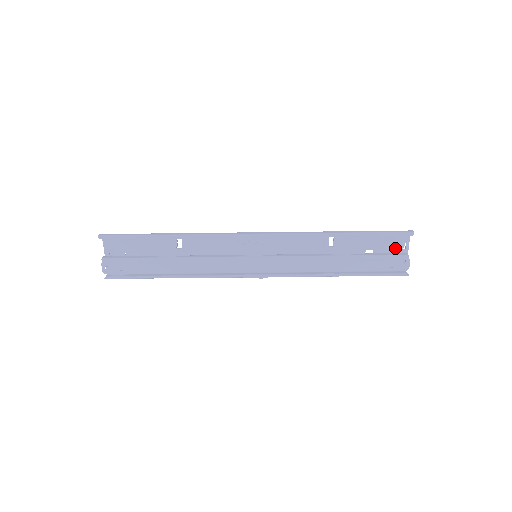
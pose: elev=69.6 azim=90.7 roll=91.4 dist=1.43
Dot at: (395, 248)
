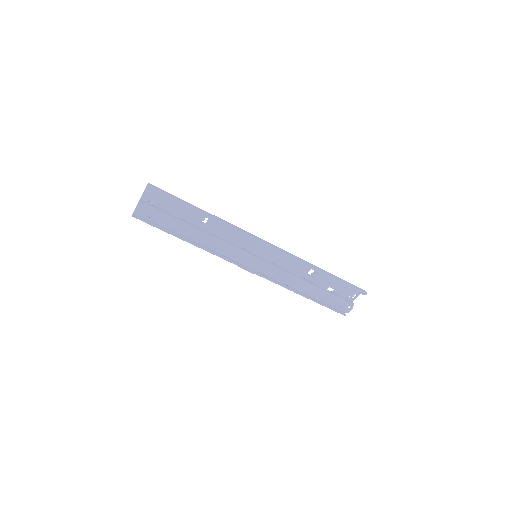
Dot at: (348, 295)
